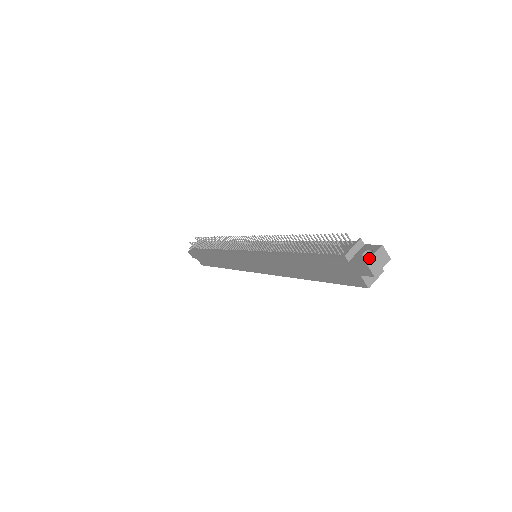
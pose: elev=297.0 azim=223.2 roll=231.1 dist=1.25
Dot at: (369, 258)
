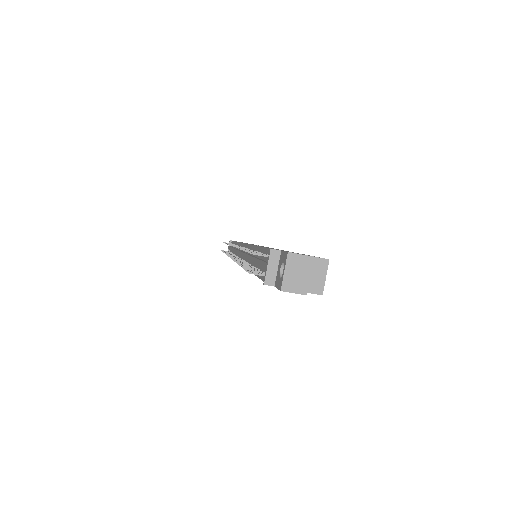
Dot at: (281, 282)
